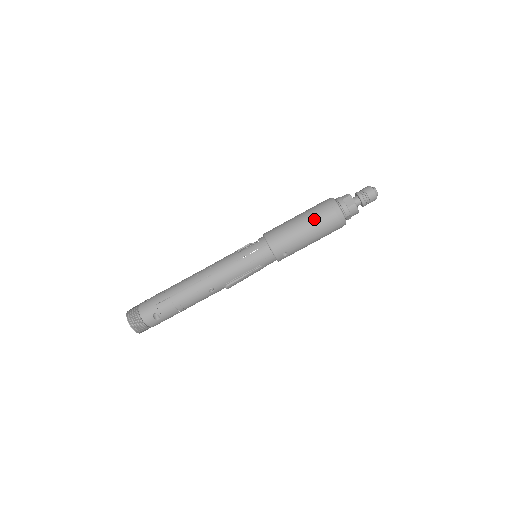
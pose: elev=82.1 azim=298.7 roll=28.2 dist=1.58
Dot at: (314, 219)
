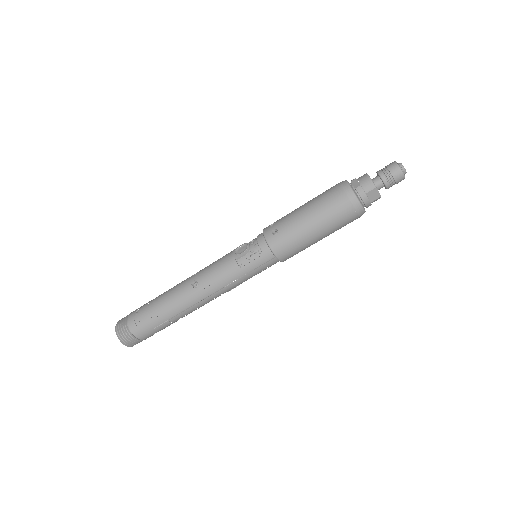
Dot at: (332, 227)
